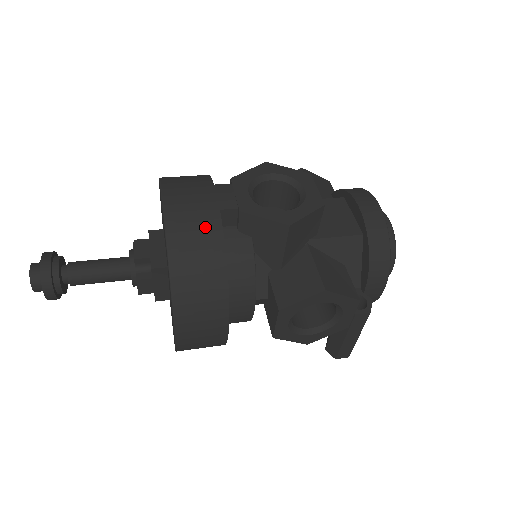
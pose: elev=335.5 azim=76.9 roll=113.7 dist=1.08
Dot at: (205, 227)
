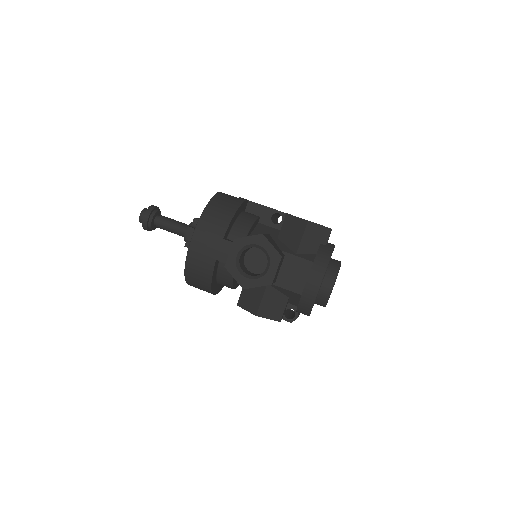
Dot at: (205, 266)
